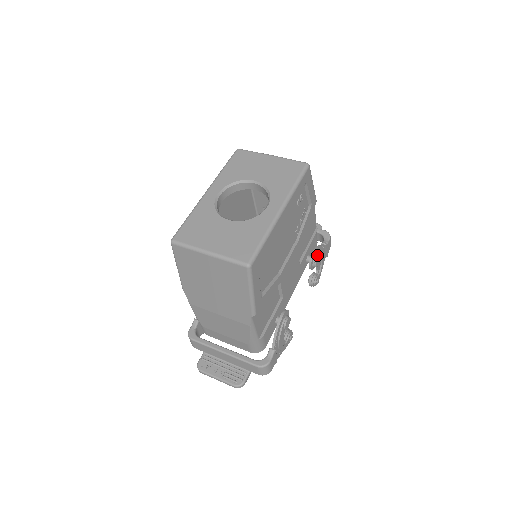
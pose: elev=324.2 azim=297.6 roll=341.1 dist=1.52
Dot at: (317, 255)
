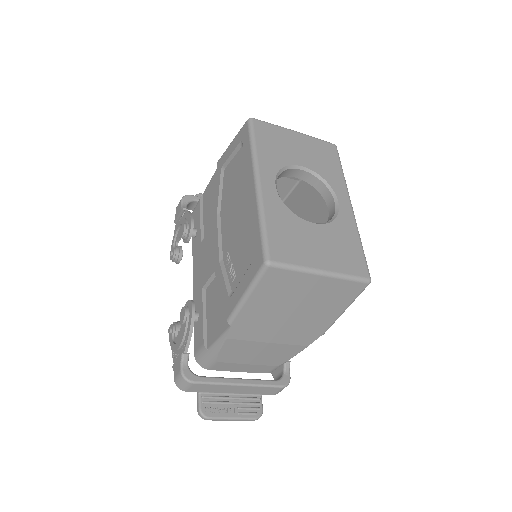
Dot at: occluded
